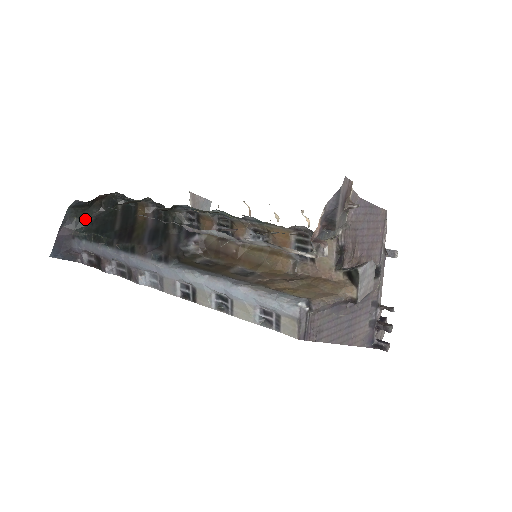
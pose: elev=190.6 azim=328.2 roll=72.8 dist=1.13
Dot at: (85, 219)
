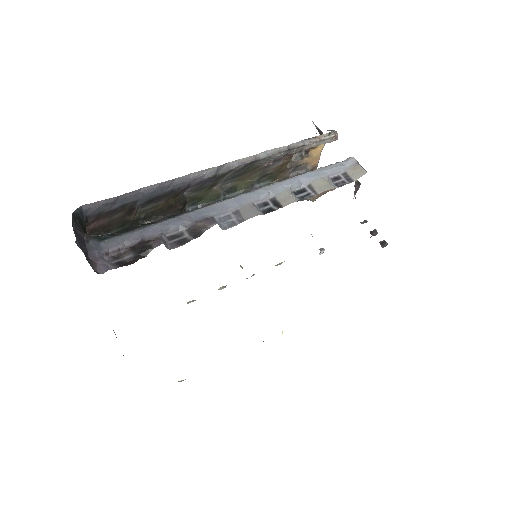
Dot at: occluded
